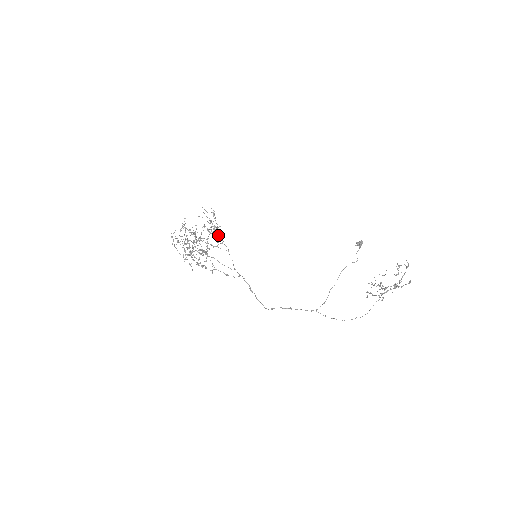
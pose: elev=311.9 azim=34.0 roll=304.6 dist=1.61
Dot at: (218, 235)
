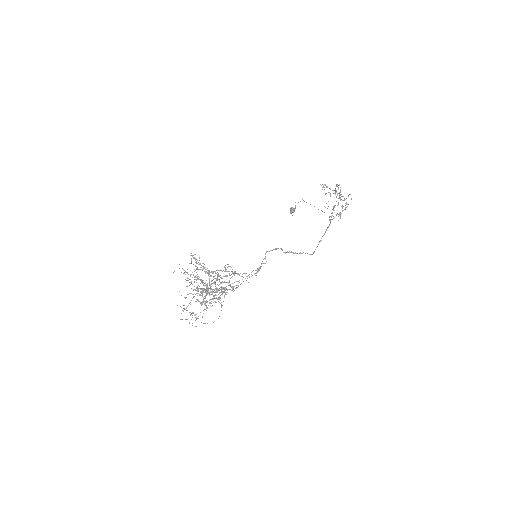
Dot at: (215, 291)
